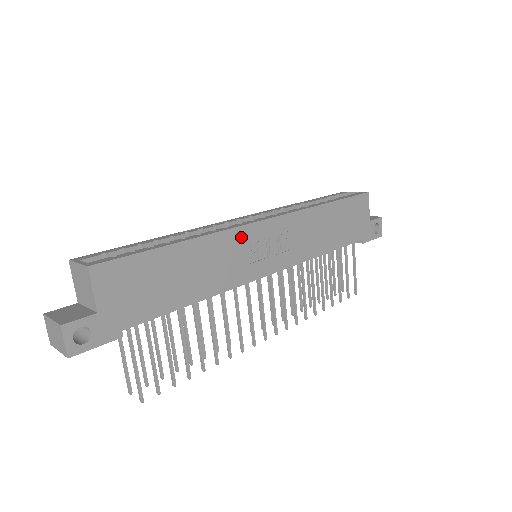
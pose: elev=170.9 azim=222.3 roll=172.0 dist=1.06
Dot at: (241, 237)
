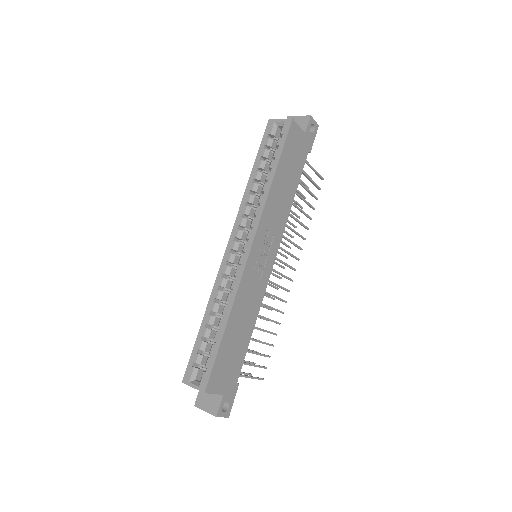
Dot at: (247, 276)
